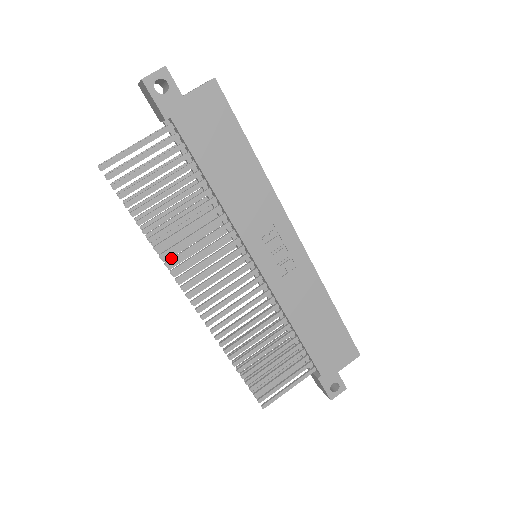
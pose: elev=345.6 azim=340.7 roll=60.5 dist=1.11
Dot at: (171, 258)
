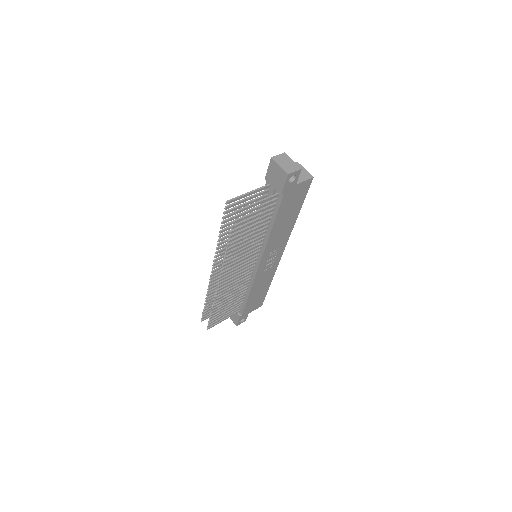
Dot at: (228, 259)
